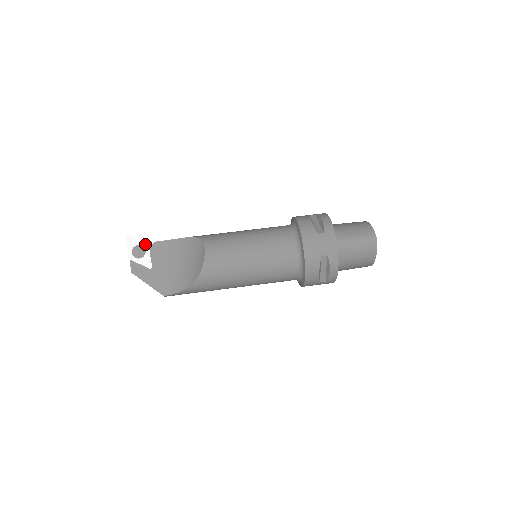
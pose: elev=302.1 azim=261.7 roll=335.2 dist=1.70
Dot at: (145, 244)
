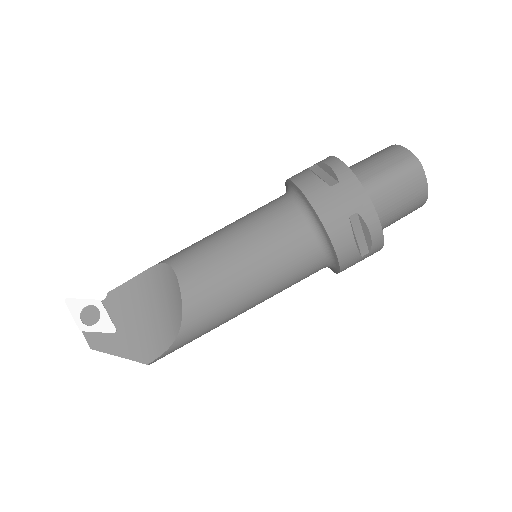
Dot at: (95, 301)
